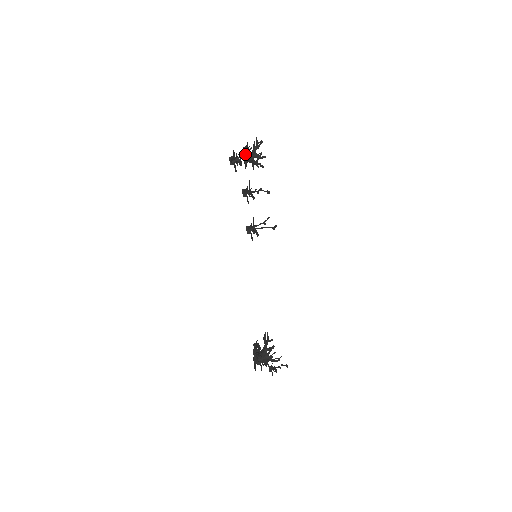
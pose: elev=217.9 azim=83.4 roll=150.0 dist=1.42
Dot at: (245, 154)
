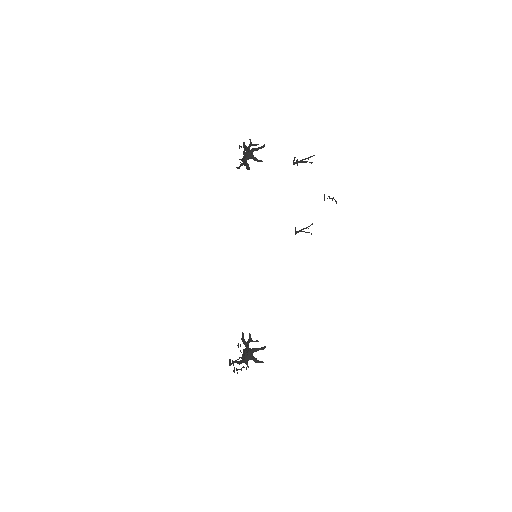
Dot at: (244, 152)
